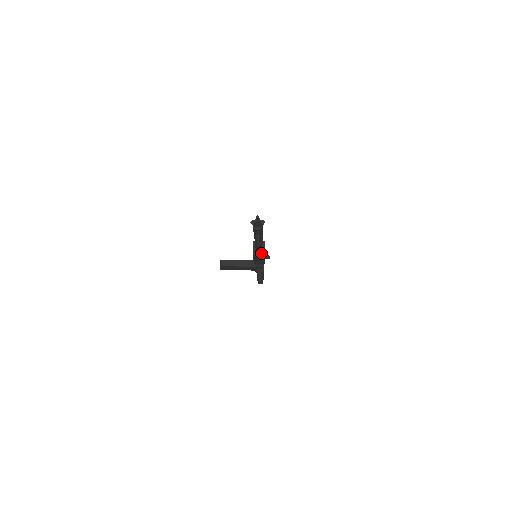
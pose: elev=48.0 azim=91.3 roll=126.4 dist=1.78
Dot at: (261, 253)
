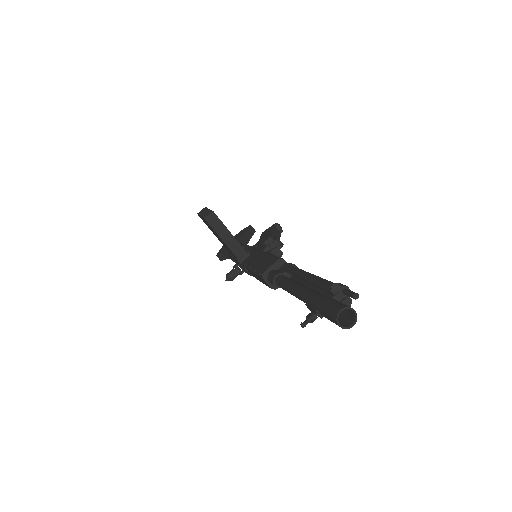
Dot at: occluded
